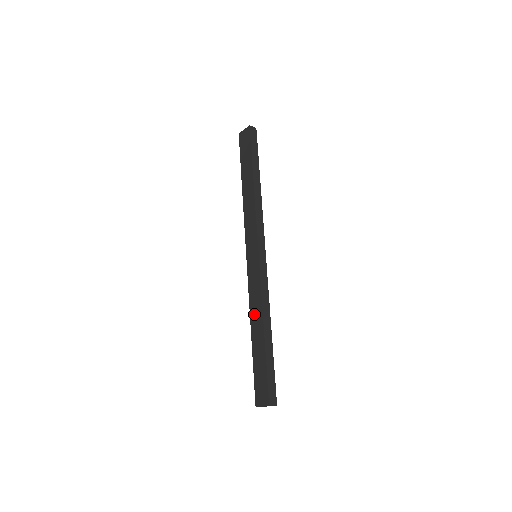
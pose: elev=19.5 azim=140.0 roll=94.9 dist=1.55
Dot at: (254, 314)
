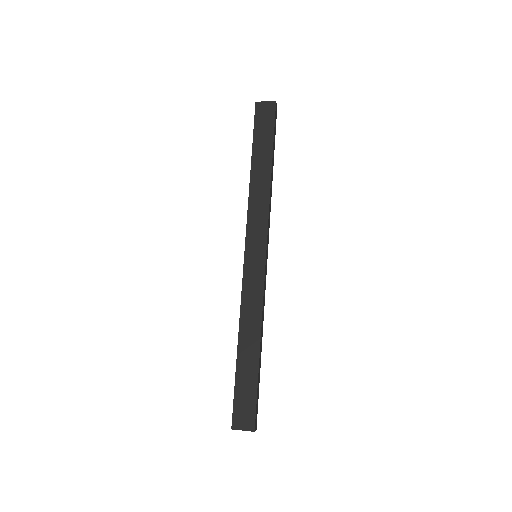
Dot at: (247, 323)
